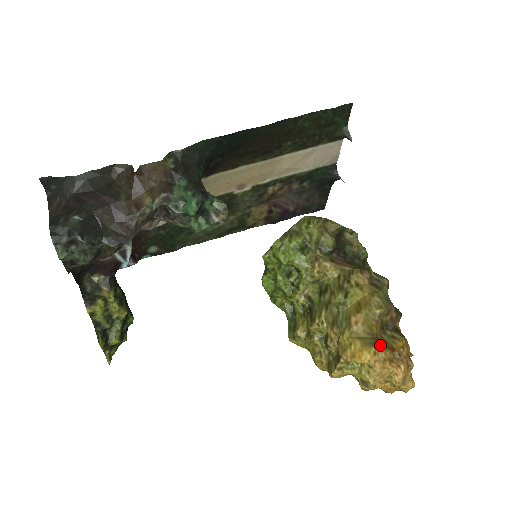
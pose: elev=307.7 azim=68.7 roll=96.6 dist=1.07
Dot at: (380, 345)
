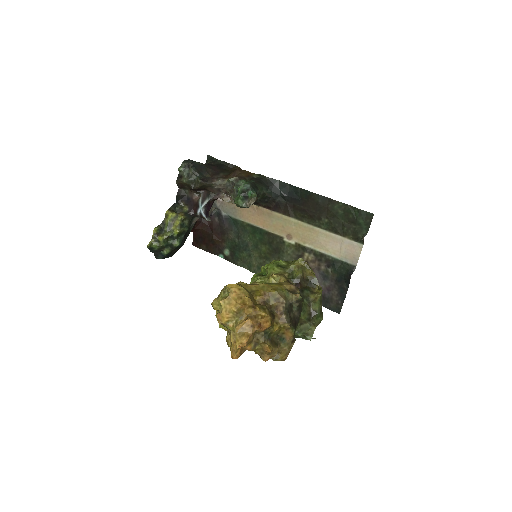
Dot at: (248, 293)
